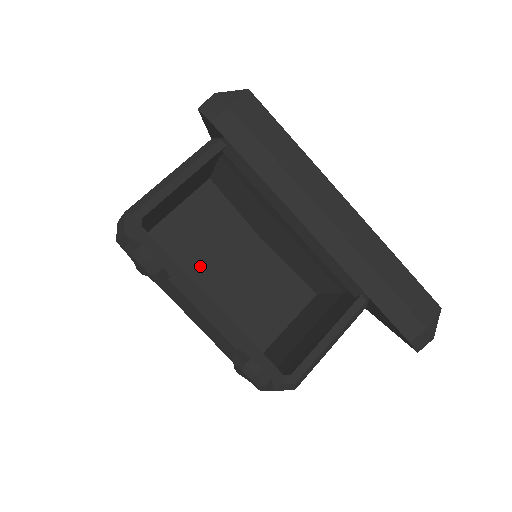
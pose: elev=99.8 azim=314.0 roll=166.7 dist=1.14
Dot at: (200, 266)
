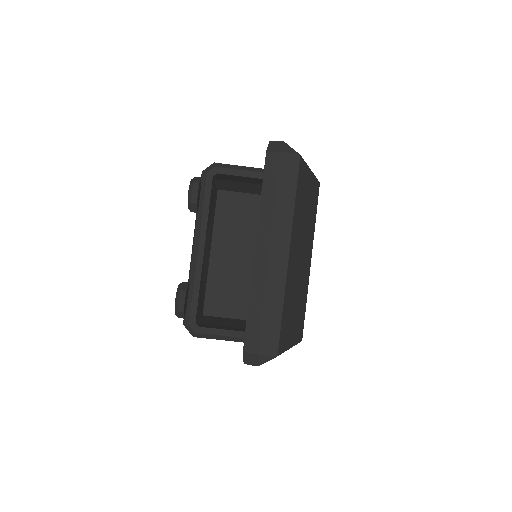
Dot at: (234, 236)
